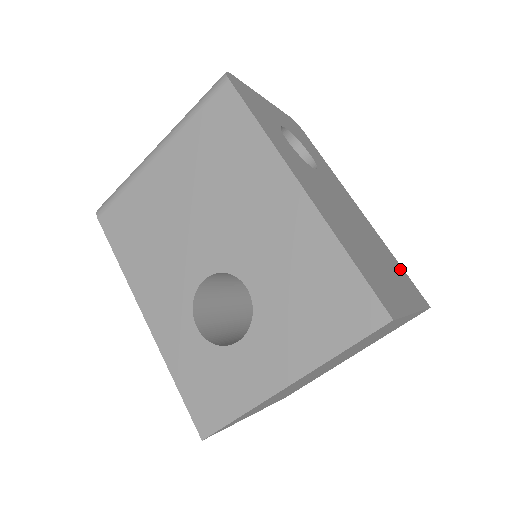
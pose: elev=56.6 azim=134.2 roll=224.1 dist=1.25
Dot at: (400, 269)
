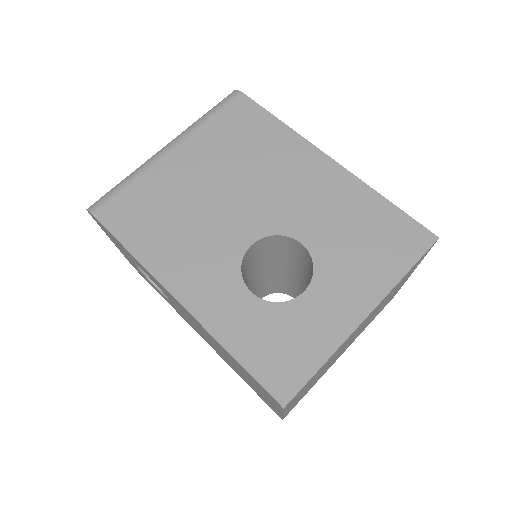
Dot at: occluded
